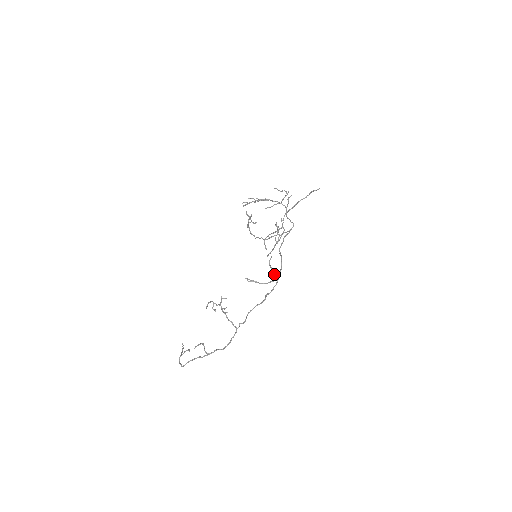
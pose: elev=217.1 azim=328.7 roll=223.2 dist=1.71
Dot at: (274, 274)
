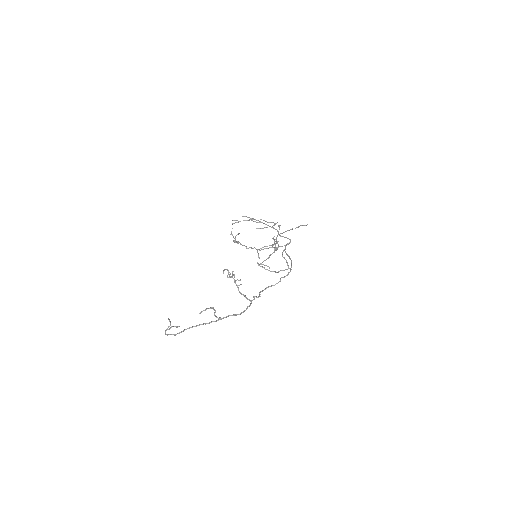
Dot at: (287, 263)
